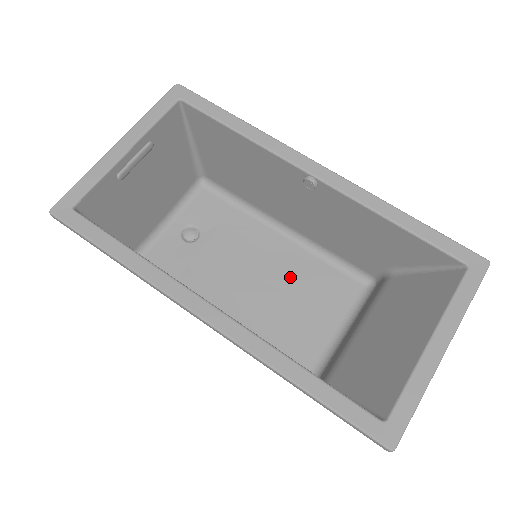
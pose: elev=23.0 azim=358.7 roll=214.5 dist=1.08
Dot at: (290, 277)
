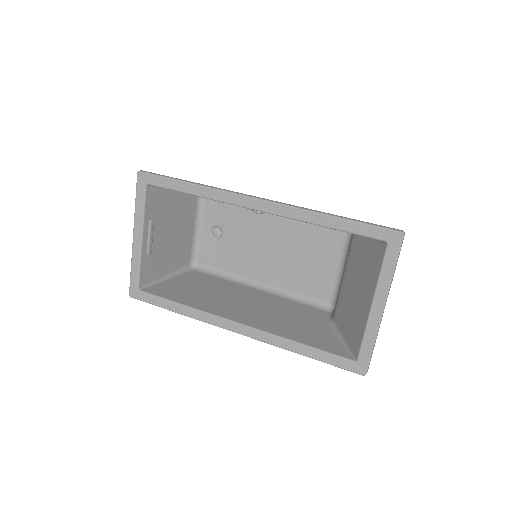
Dot at: (292, 240)
